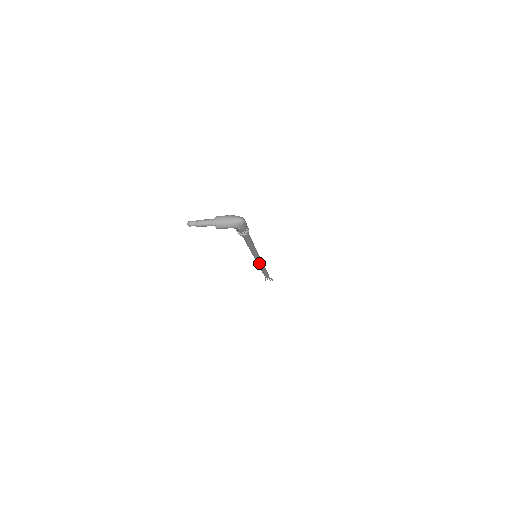
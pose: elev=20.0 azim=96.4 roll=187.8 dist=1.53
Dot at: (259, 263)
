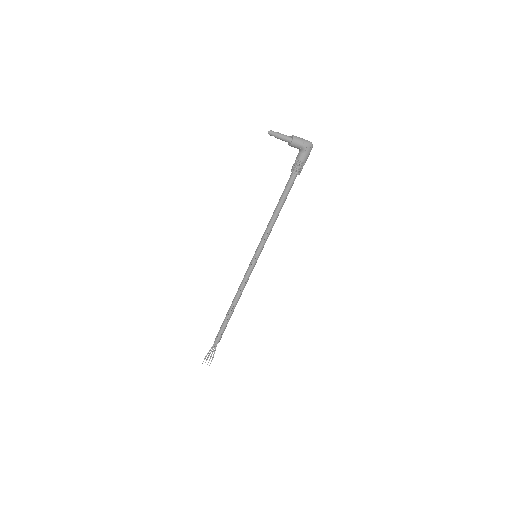
Dot at: (248, 276)
